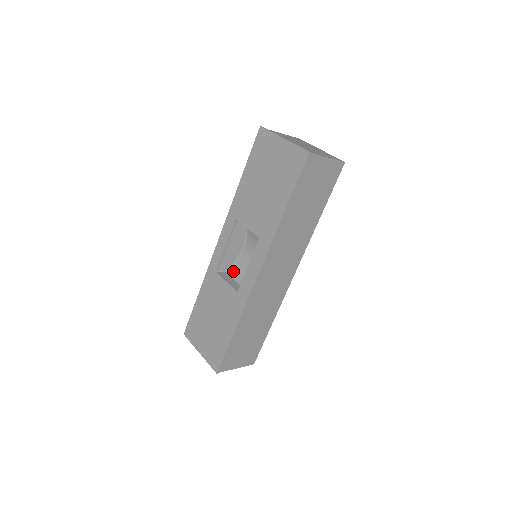
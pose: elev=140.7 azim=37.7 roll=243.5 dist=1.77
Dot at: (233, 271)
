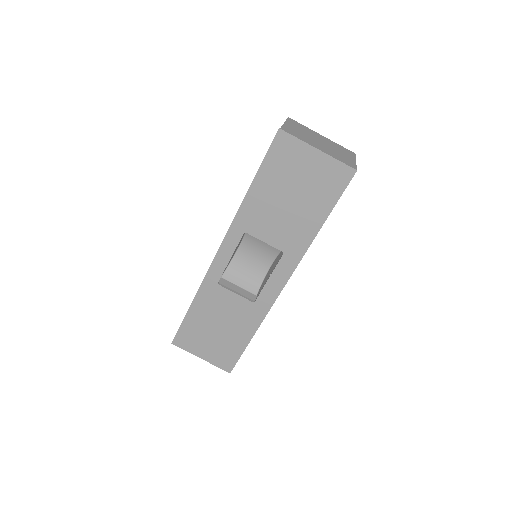
Dot at: (231, 275)
